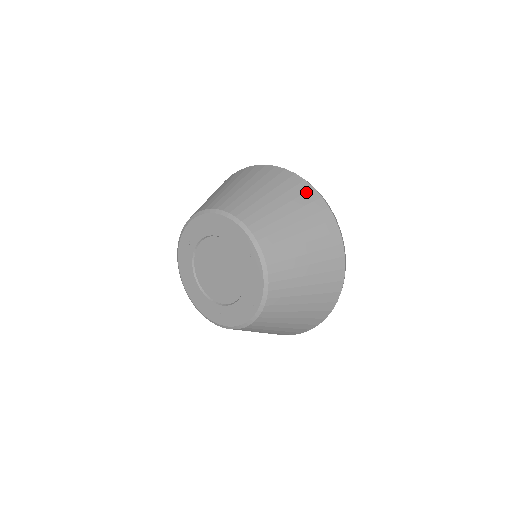
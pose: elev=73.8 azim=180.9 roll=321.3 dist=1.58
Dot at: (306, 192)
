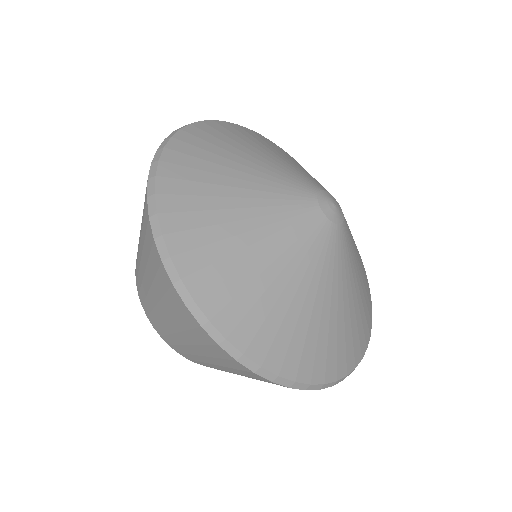
Dot at: (168, 290)
